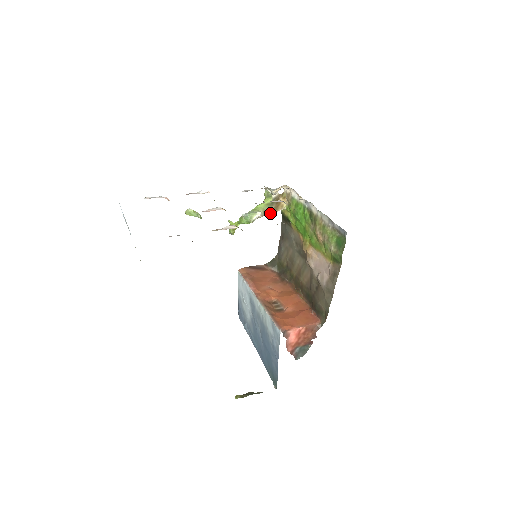
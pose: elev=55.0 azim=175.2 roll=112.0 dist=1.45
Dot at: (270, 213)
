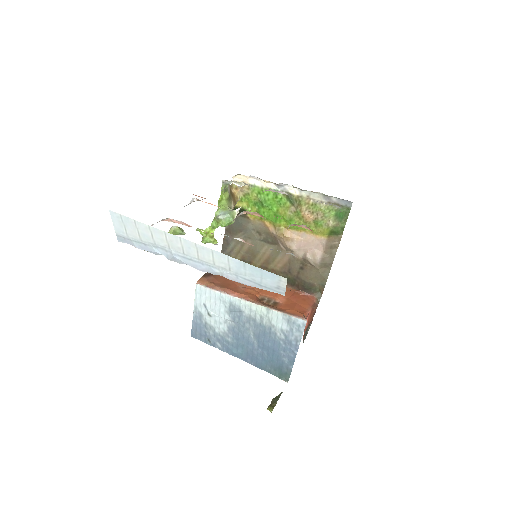
Dot at: (233, 208)
